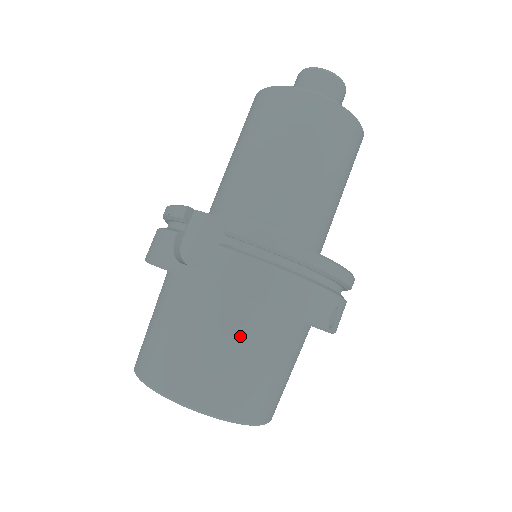
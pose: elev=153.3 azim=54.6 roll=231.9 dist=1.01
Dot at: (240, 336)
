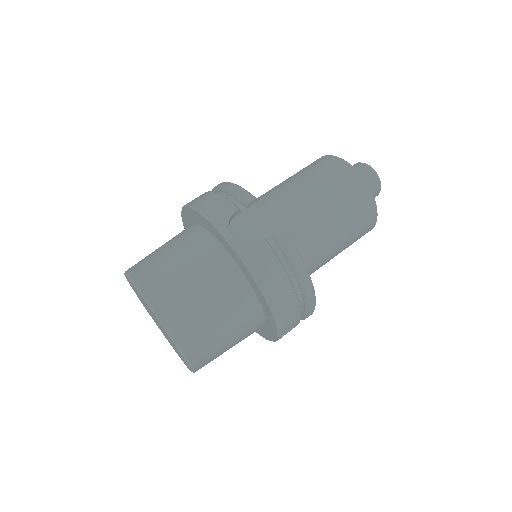
Dot at: (232, 305)
